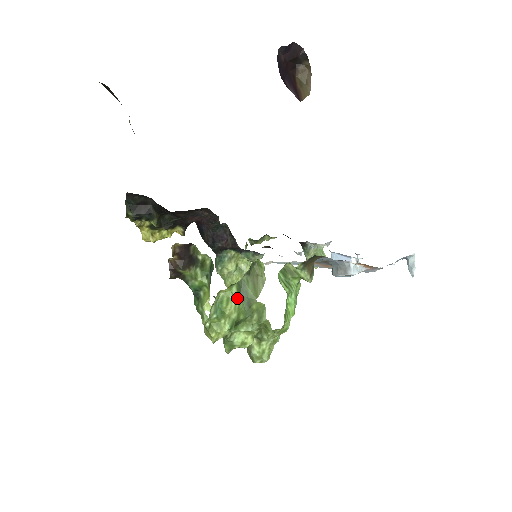
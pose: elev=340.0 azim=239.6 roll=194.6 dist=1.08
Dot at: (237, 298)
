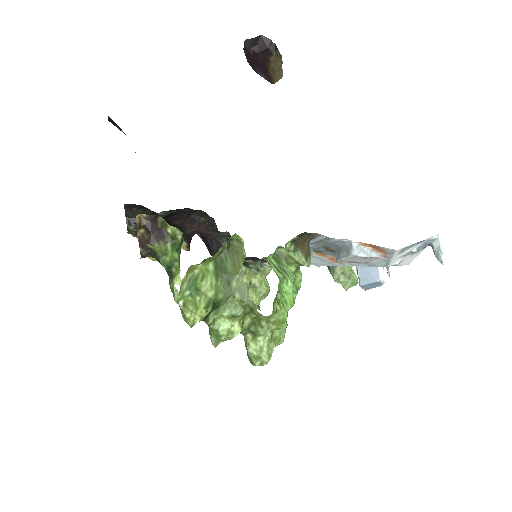
Dot at: (214, 275)
